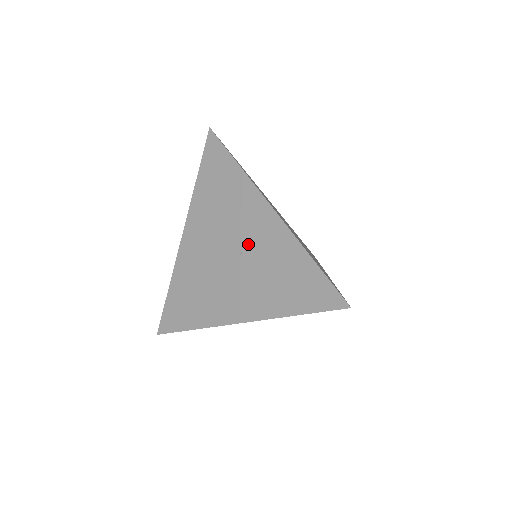
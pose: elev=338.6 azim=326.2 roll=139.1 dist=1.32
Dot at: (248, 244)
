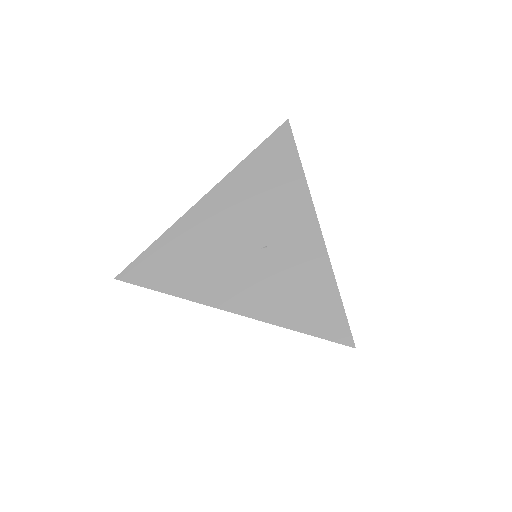
Dot at: (276, 242)
